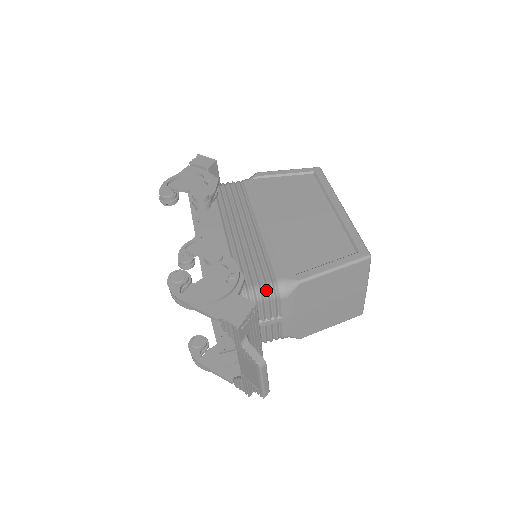
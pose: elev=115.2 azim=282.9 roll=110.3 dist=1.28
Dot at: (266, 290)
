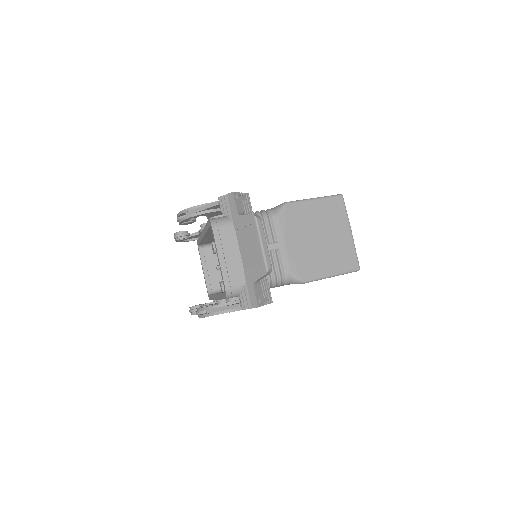
Dot at: (259, 212)
